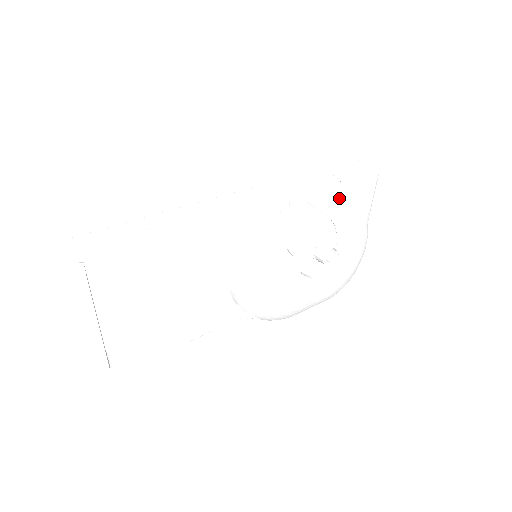
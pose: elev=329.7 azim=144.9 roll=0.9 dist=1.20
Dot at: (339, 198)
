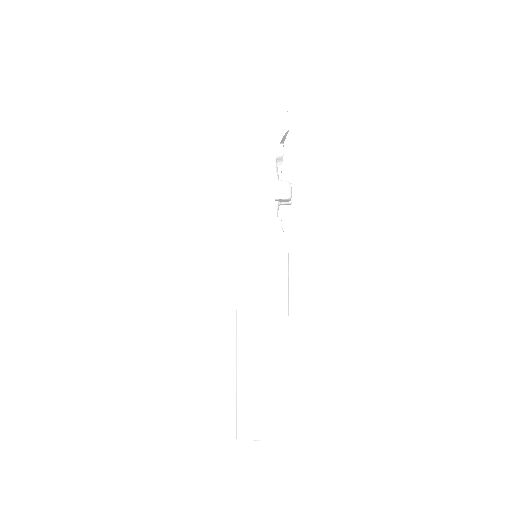
Dot at: occluded
